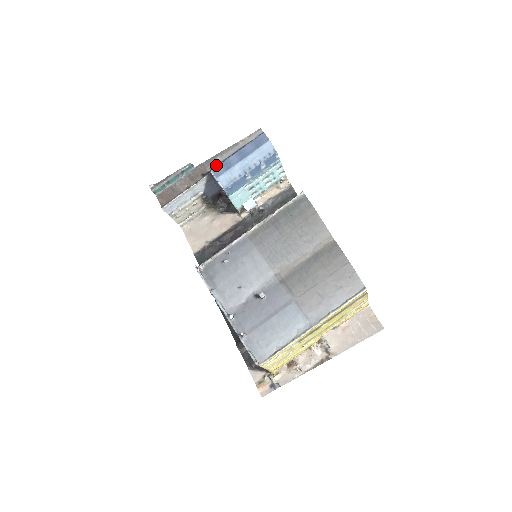
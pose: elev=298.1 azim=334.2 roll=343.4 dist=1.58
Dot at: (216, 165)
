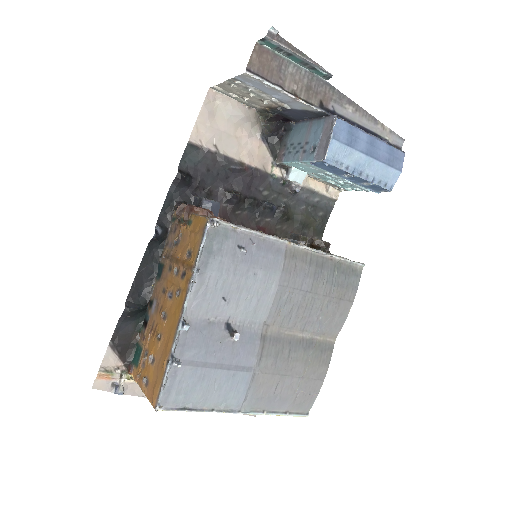
Dot at: (341, 114)
